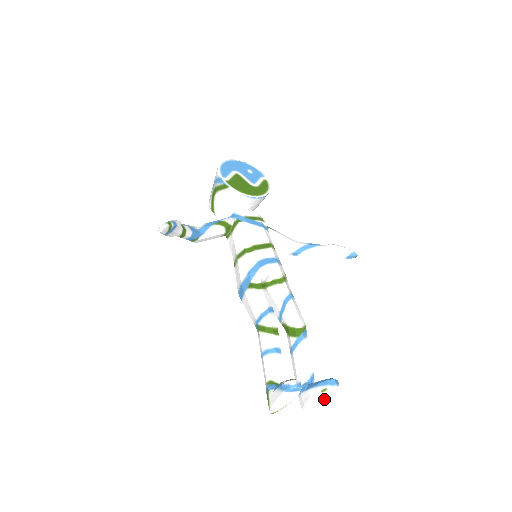
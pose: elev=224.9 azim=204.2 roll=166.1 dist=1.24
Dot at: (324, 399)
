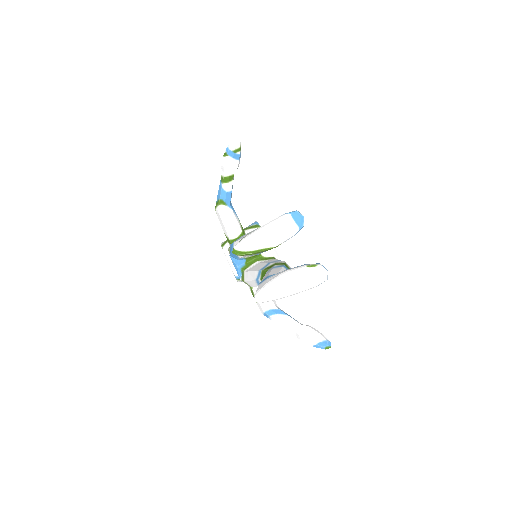
Dot at: (295, 290)
